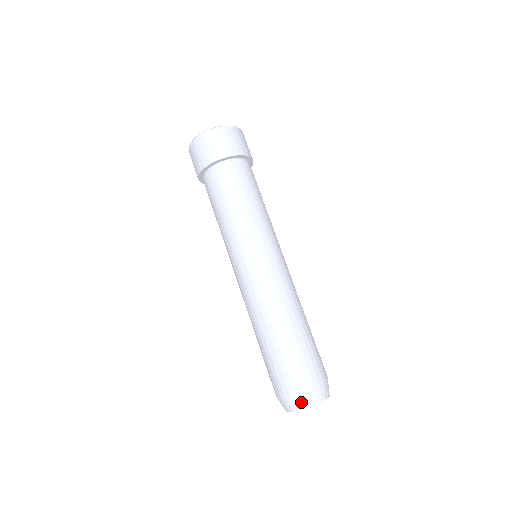
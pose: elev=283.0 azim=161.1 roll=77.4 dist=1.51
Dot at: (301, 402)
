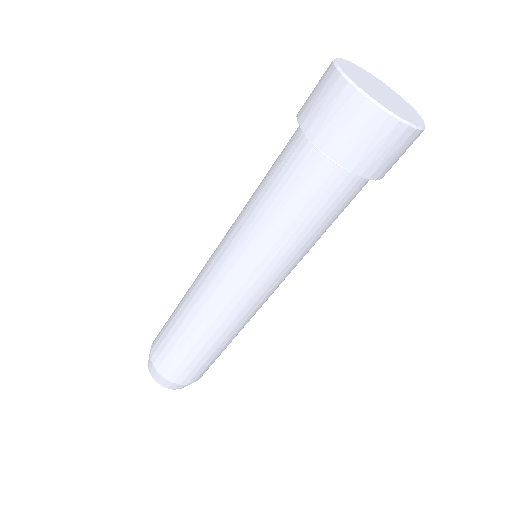
Dot at: (177, 388)
